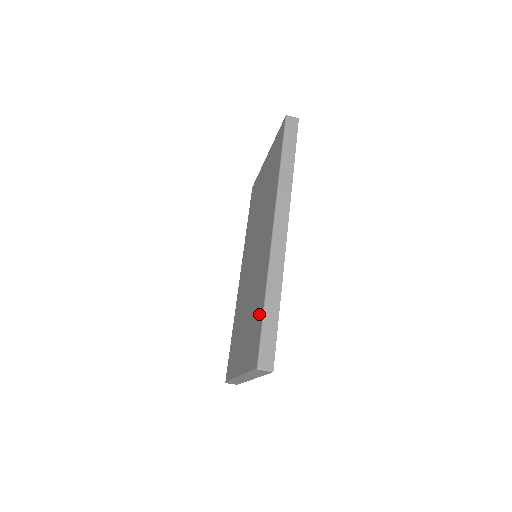
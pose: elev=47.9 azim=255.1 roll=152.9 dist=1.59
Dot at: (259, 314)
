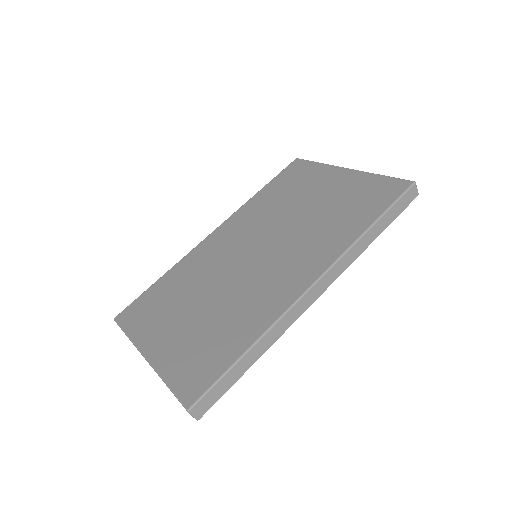
Dot at: (228, 350)
